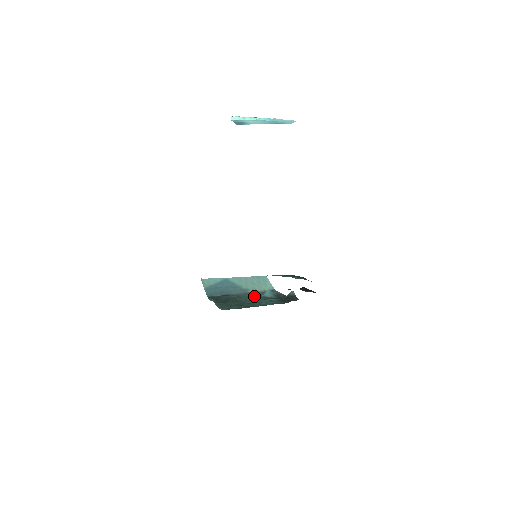
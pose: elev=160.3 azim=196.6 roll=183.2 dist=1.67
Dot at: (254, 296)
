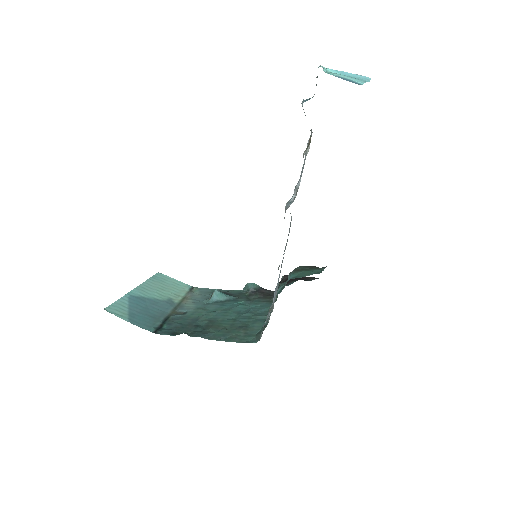
Dot at: (202, 305)
